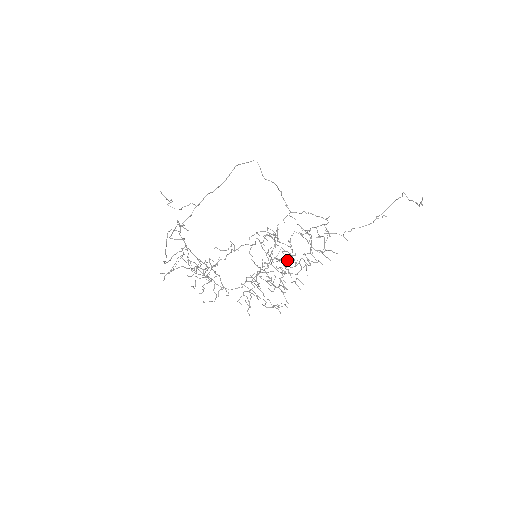
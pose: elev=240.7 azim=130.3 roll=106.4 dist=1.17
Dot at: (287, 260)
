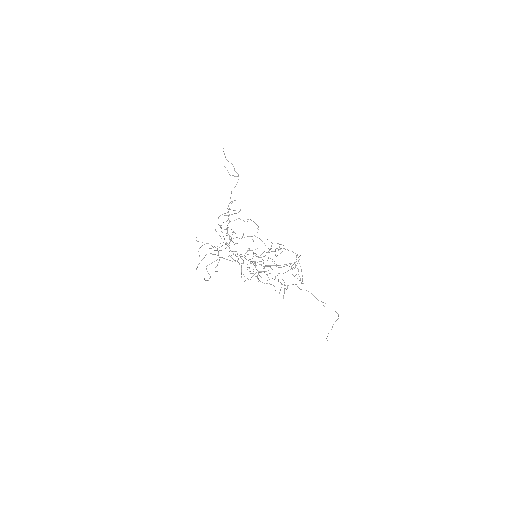
Dot at: occluded
